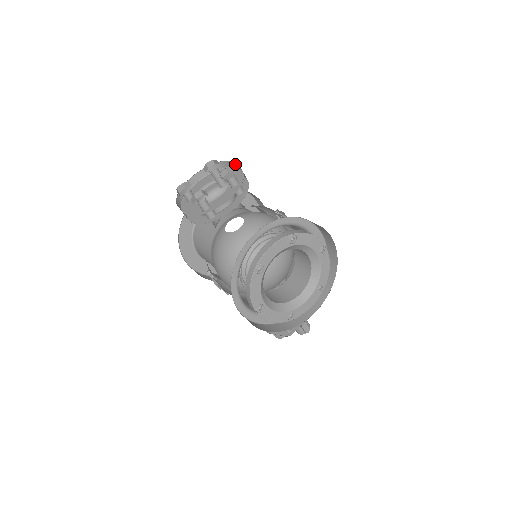
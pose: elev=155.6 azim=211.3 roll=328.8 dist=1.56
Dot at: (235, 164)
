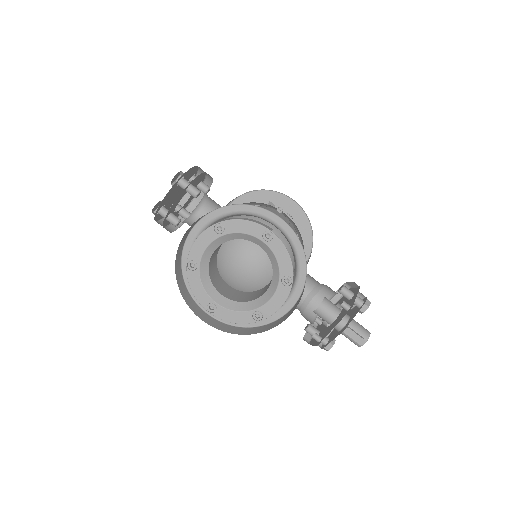
Dot at: occluded
